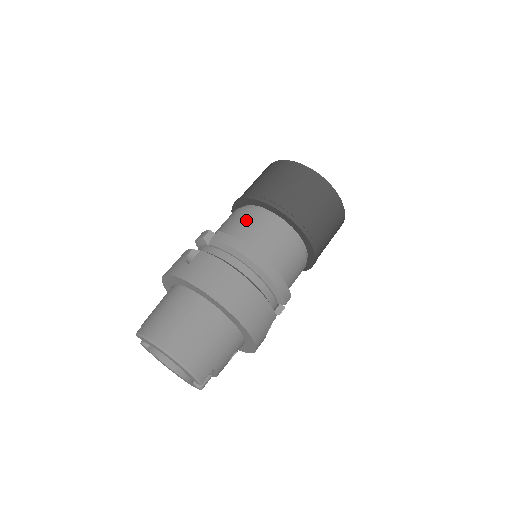
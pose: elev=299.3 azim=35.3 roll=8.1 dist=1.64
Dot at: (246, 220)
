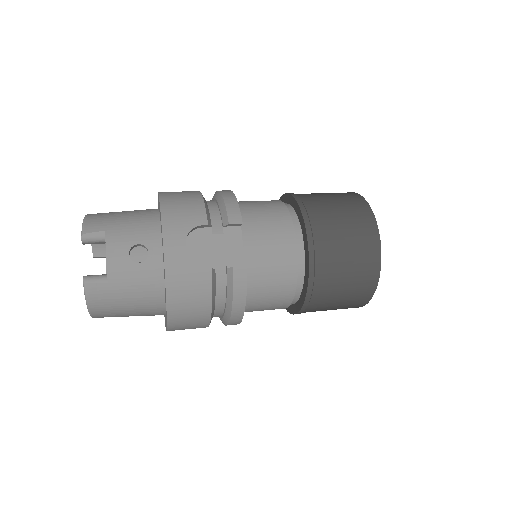
Dot at: occluded
